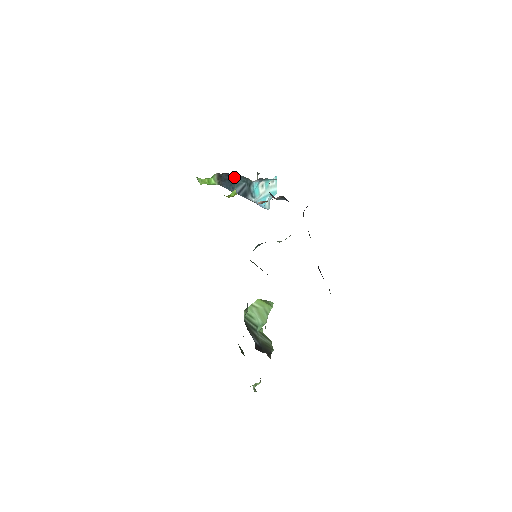
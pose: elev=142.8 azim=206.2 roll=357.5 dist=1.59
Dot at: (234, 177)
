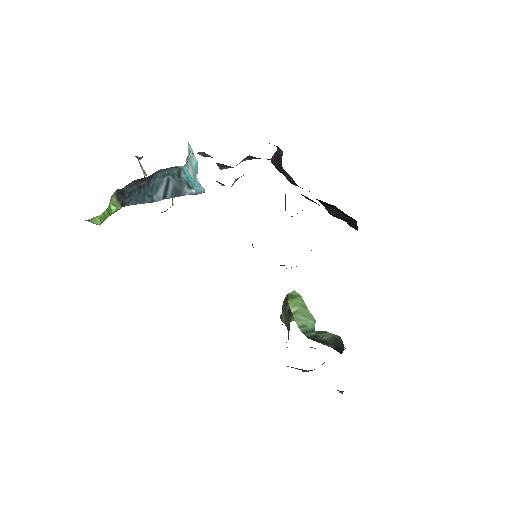
Dot at: (146, 180)
